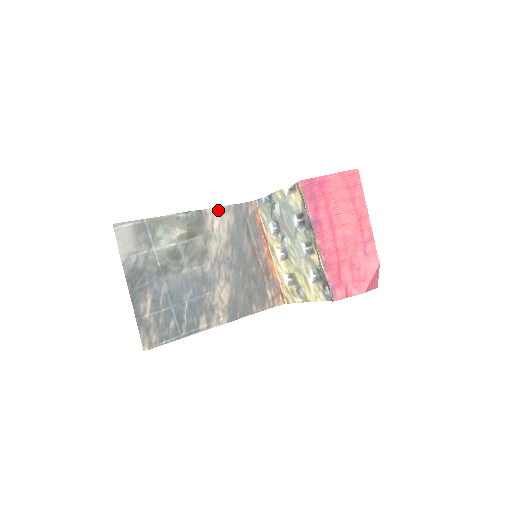
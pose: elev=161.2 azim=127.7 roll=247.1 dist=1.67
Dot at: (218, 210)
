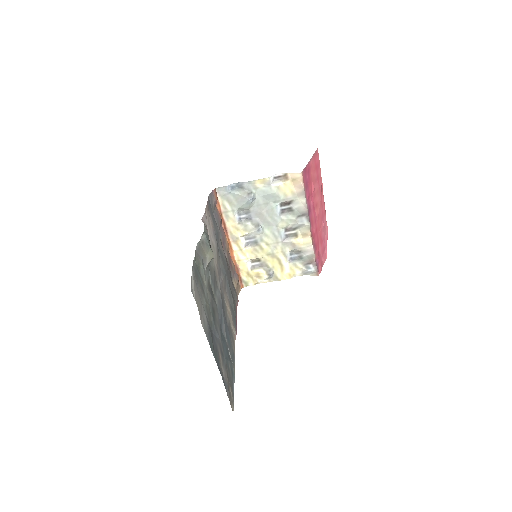
Dot at: (206, 214)
